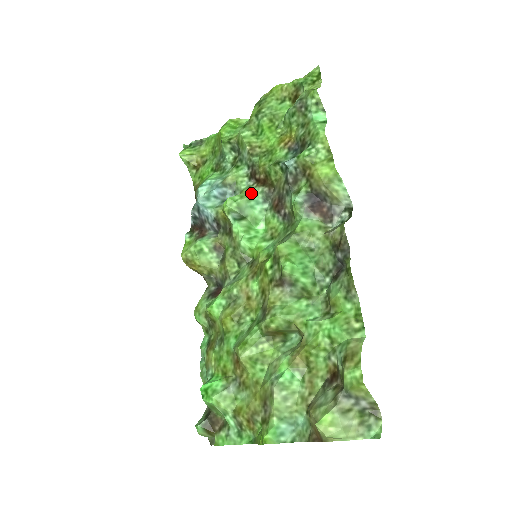
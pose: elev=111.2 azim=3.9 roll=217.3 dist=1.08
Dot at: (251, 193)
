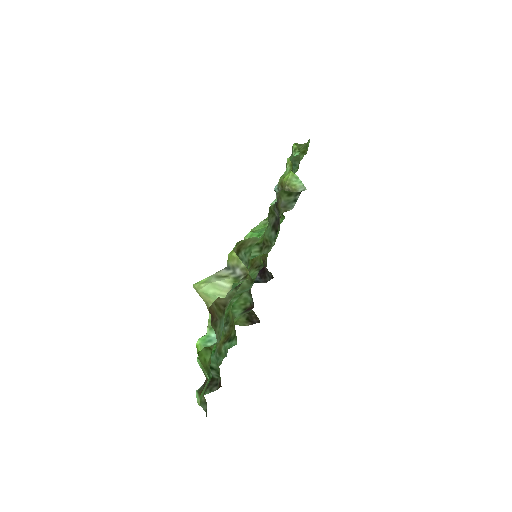
Dot at: occluded
